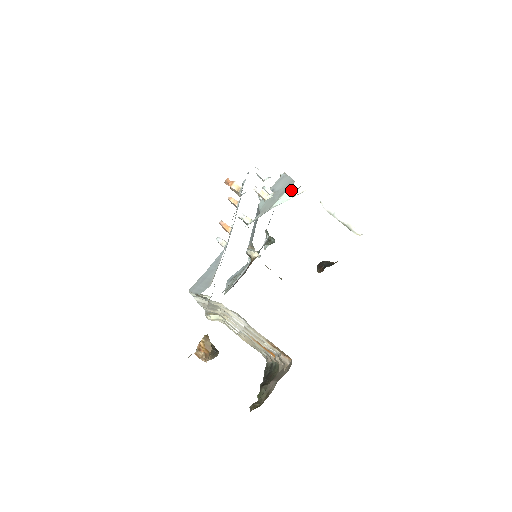
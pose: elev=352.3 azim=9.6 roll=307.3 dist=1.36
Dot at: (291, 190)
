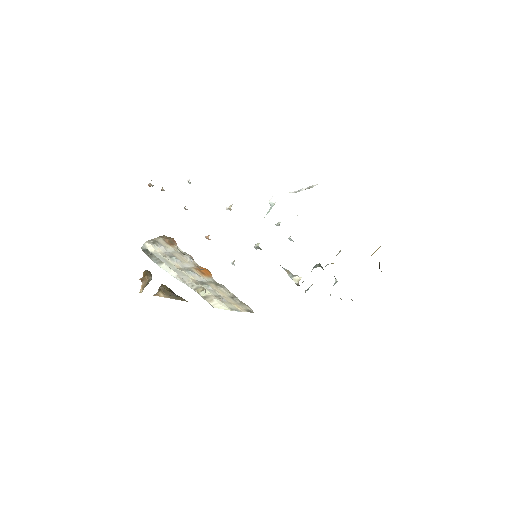
Dot at: (271, 202)
